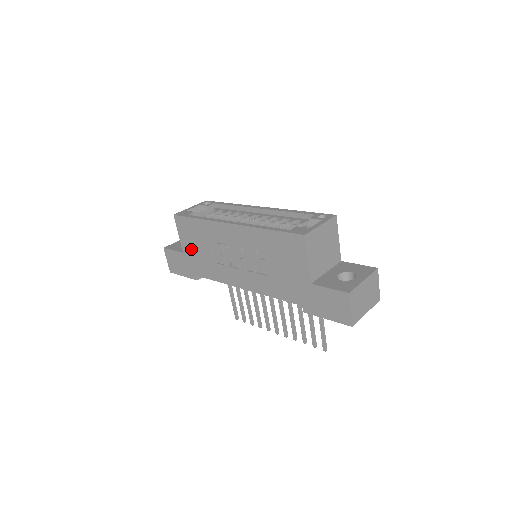
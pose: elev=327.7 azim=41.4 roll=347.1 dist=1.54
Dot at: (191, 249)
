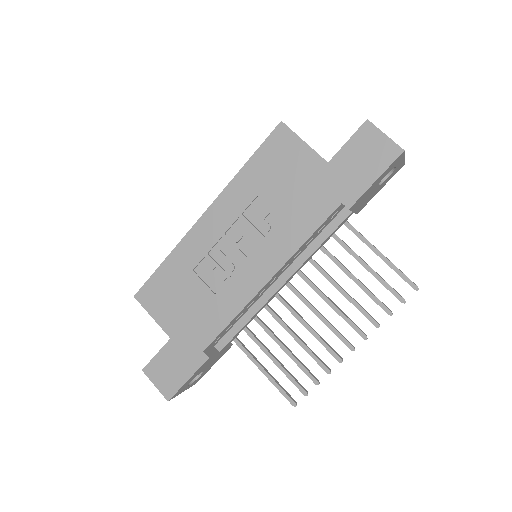
Dot at: (177, 317)
